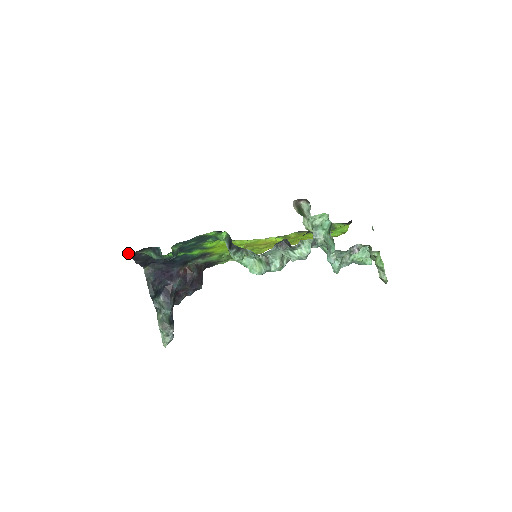
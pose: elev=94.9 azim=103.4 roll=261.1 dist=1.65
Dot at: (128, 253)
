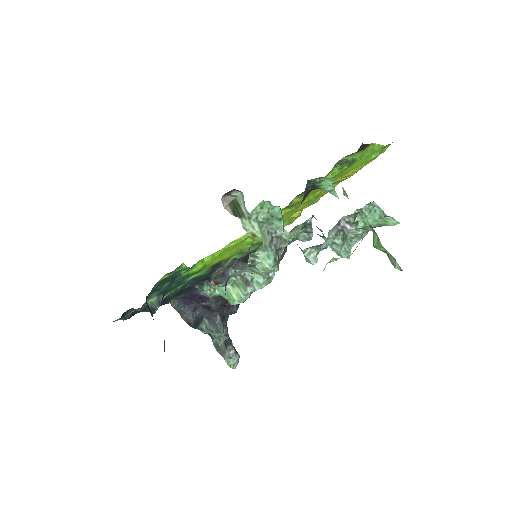
Dot at: occluded
